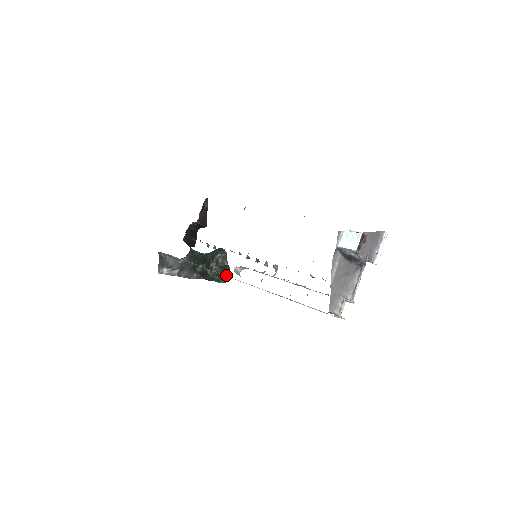
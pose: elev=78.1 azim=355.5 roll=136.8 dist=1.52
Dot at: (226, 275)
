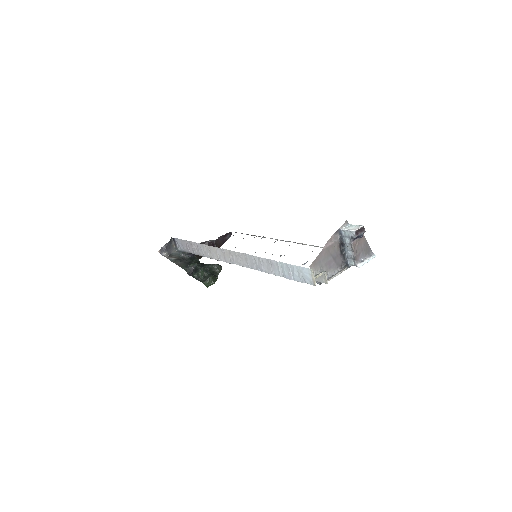
Dot at: (211, 280)
